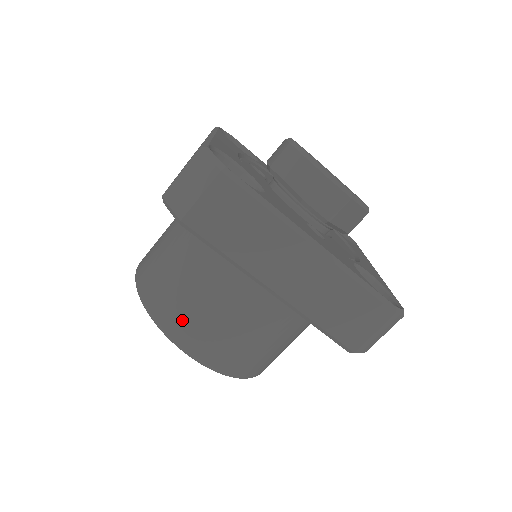
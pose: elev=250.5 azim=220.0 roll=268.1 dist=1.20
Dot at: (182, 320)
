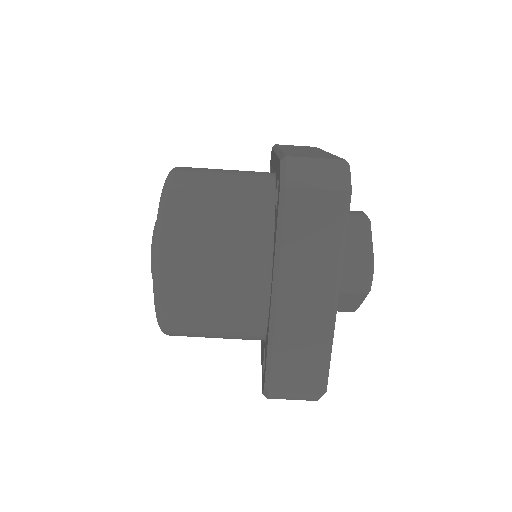
Dot at: (183, 243)
